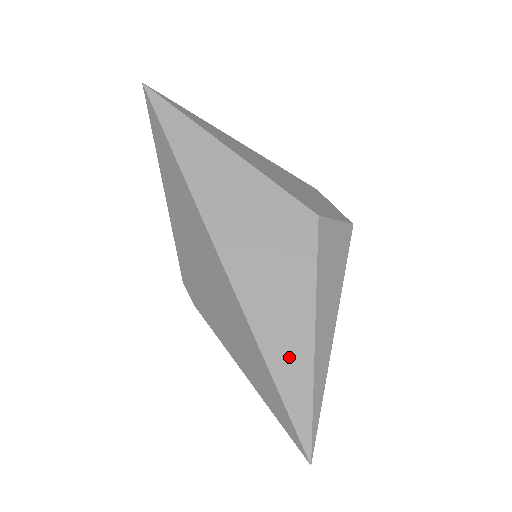
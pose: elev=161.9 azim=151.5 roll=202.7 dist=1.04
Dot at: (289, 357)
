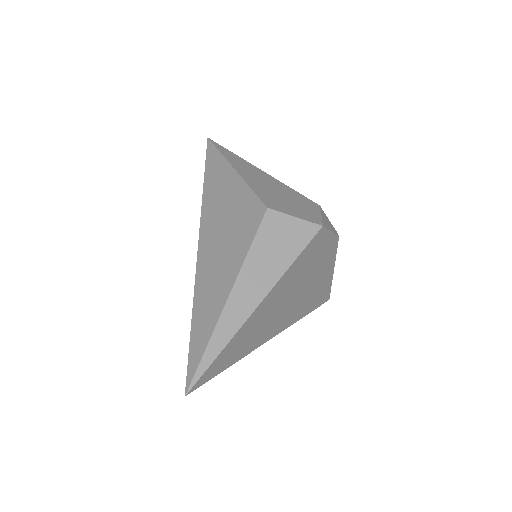
Dot at: (207, 310)
